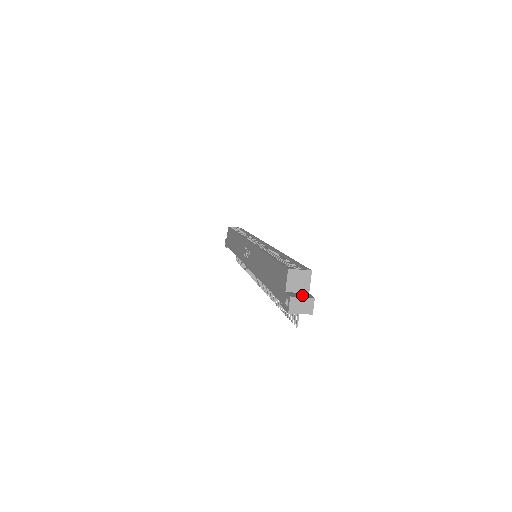
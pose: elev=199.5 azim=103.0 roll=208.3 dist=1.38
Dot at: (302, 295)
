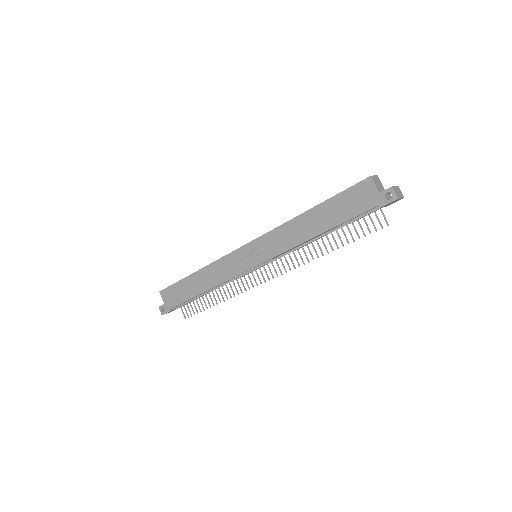
Dot at: occluded
